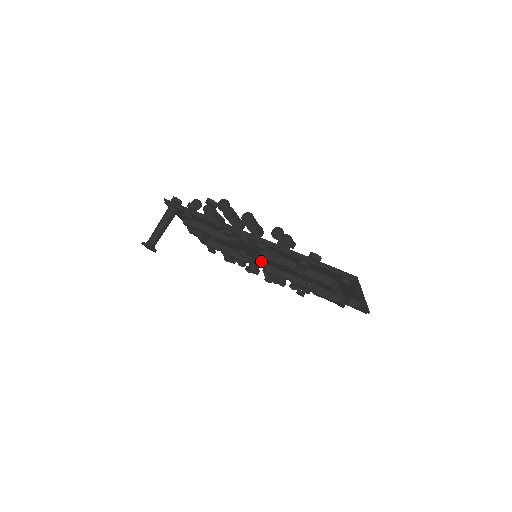
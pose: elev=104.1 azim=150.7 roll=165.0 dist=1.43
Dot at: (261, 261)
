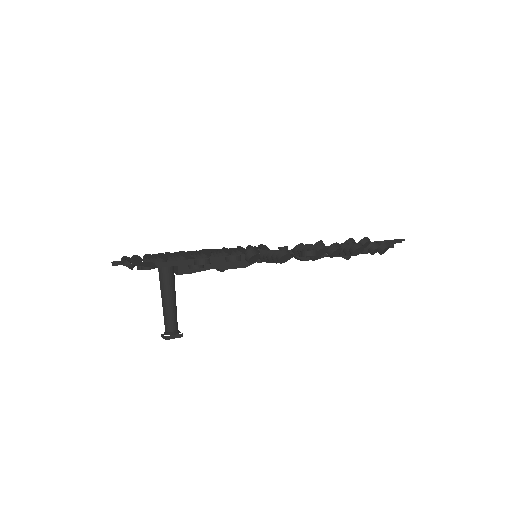
Dot at: occluded
